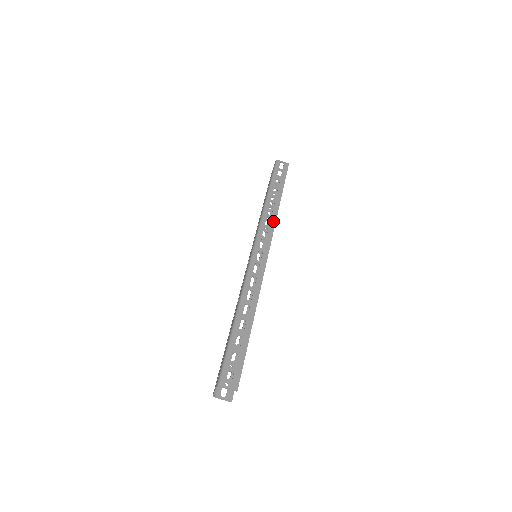
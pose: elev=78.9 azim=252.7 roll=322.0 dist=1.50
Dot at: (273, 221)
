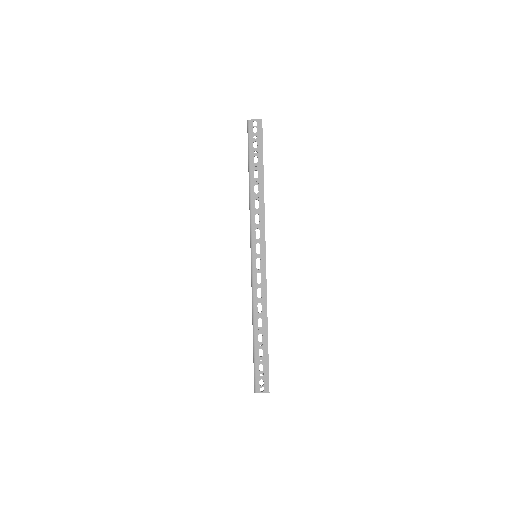
Dot at: (262, 215)
